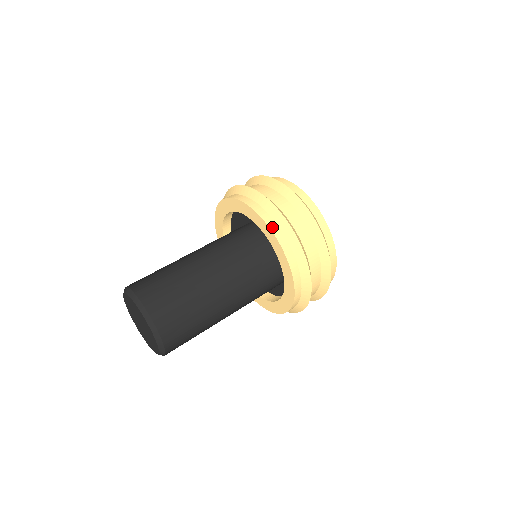
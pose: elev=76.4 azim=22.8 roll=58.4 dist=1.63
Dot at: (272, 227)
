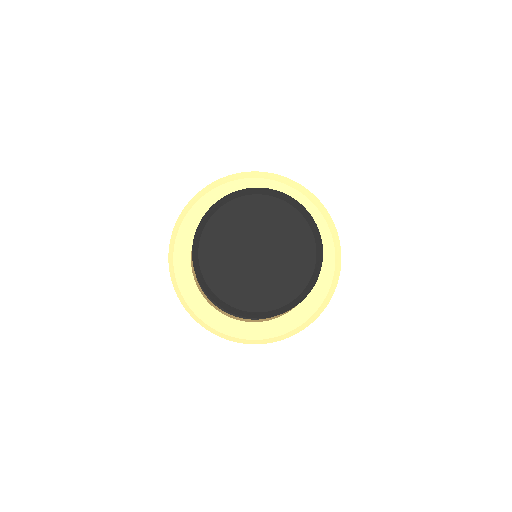
Dot at: (260, 178)
